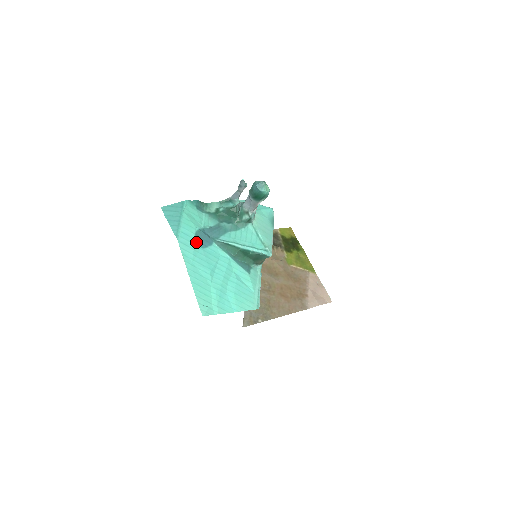
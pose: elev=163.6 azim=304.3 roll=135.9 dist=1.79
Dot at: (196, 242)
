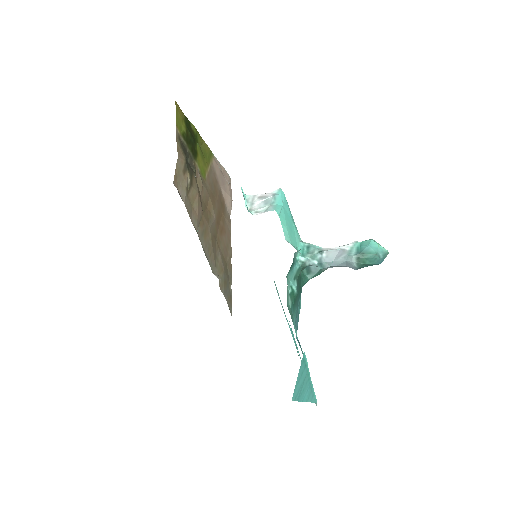
Dot at: occluded
